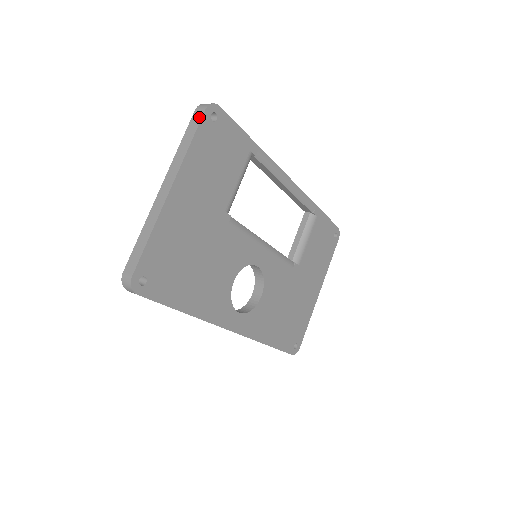
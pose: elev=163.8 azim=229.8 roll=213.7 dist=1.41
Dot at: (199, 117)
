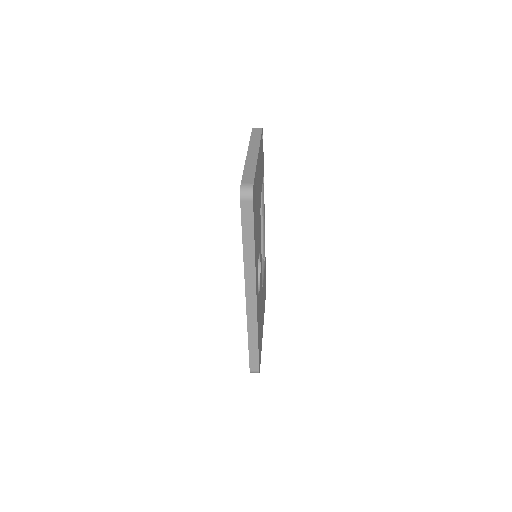
Dot at: (259, 130)
